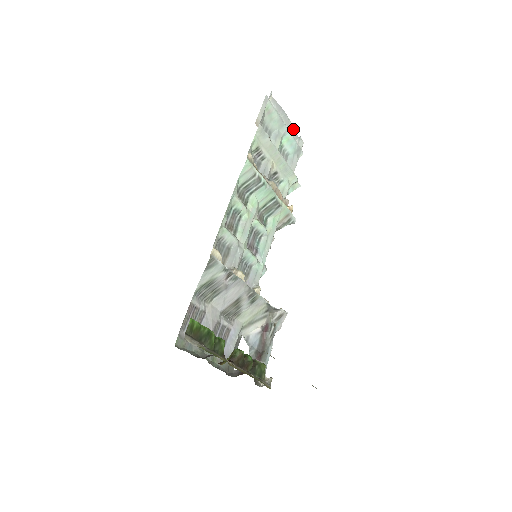
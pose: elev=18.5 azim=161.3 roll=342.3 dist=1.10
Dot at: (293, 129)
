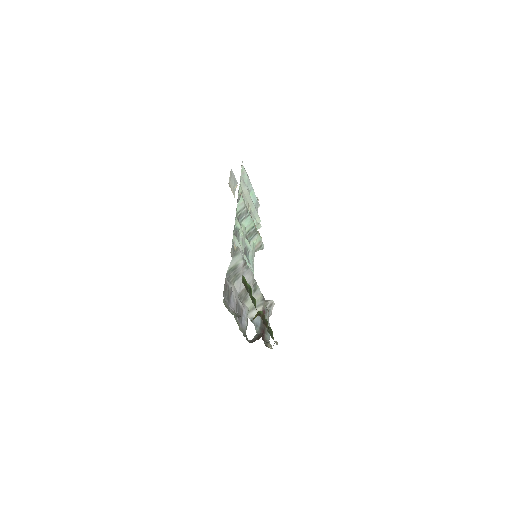
Dot at: (253, 189)
